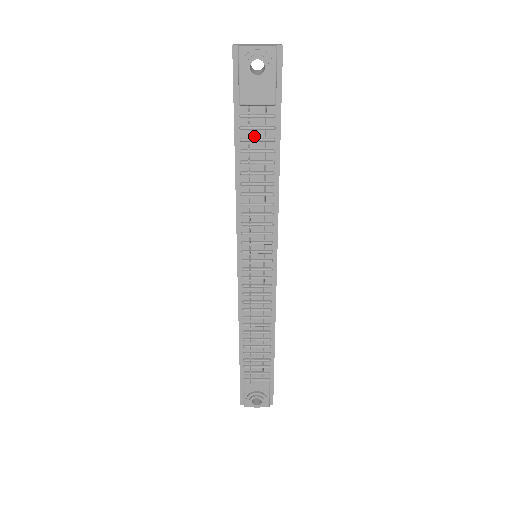
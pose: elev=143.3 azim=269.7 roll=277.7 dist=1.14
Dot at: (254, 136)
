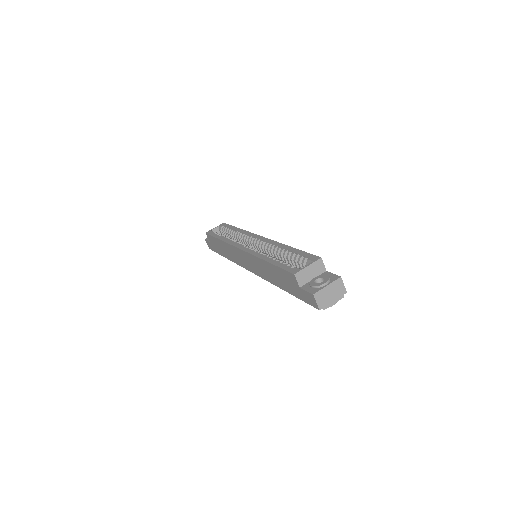
Dot at: occluded
